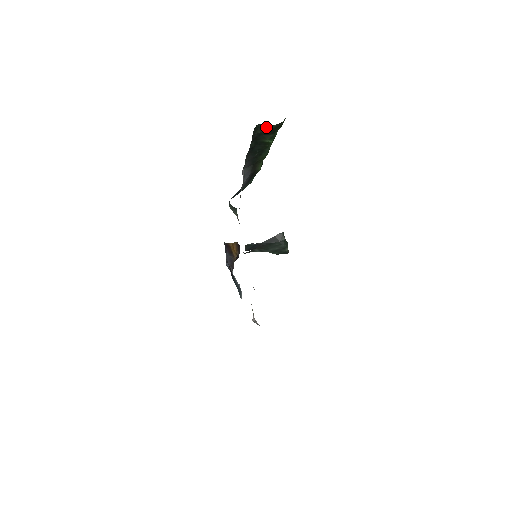
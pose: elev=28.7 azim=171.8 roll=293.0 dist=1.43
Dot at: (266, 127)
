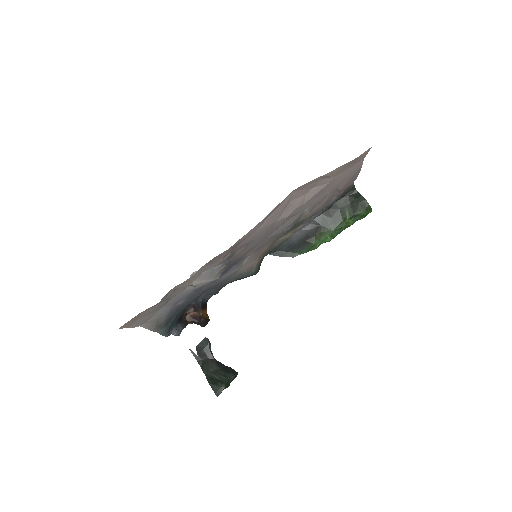
Dot at: (359, 197)
